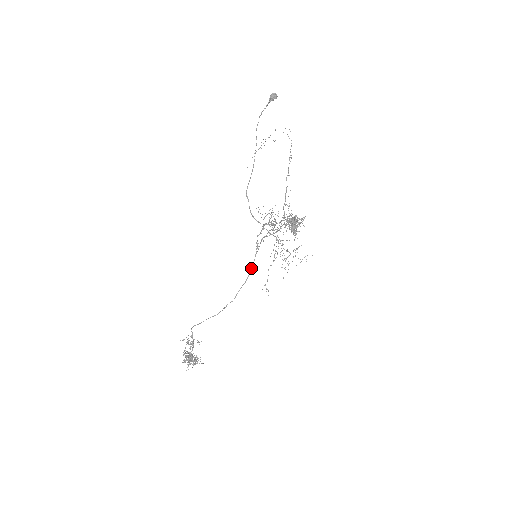
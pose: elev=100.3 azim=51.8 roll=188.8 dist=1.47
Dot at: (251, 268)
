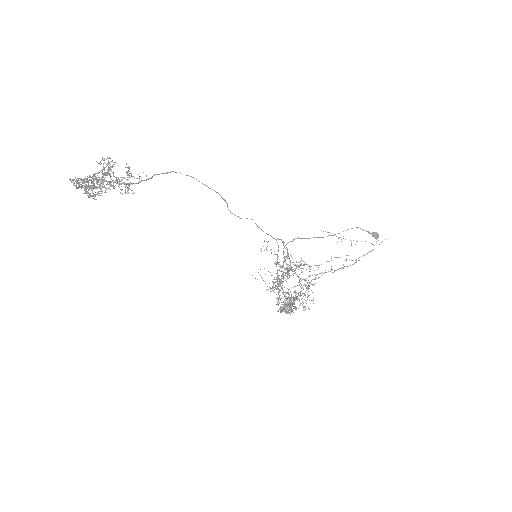
Dot at: (266, 233)
